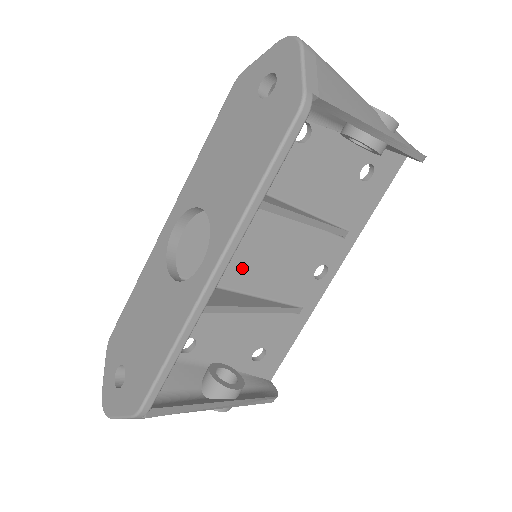
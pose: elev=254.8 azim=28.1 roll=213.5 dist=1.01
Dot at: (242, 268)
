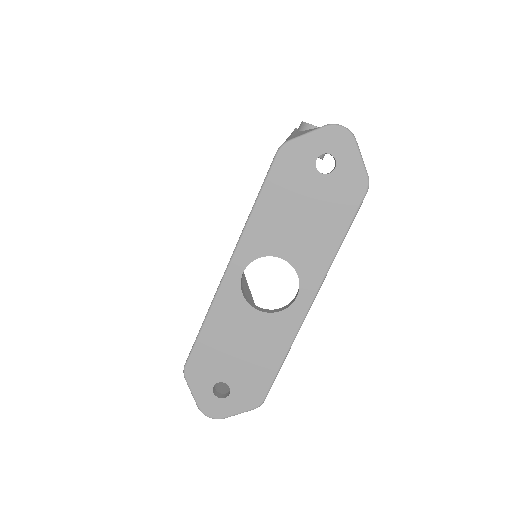
Dot at: occluded
